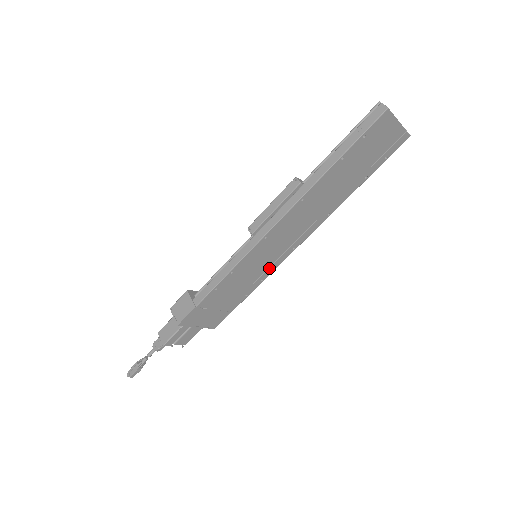
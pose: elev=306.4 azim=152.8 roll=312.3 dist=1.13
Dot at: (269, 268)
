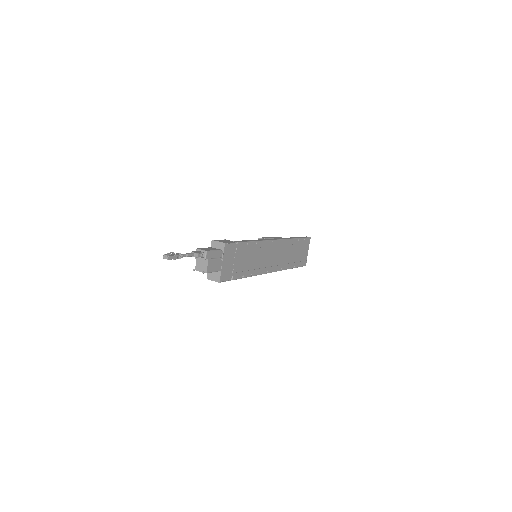
Dot at: (258, 269)
